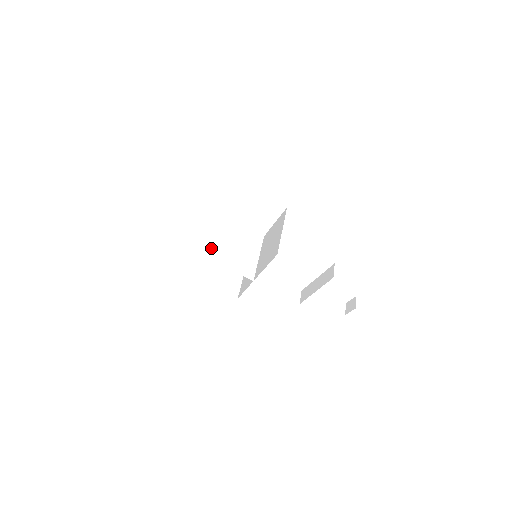
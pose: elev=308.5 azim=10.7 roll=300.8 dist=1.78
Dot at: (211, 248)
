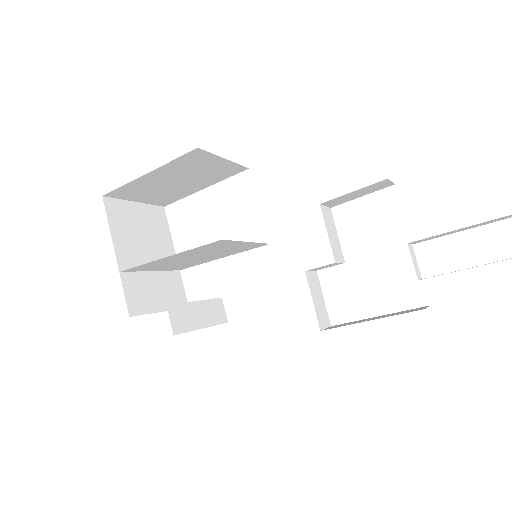
Dot at: (164, 263)
